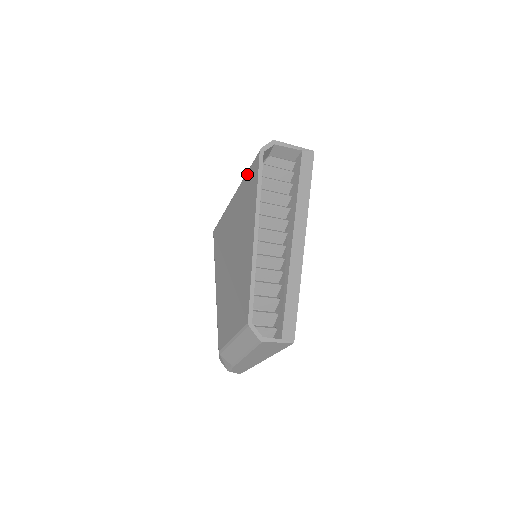
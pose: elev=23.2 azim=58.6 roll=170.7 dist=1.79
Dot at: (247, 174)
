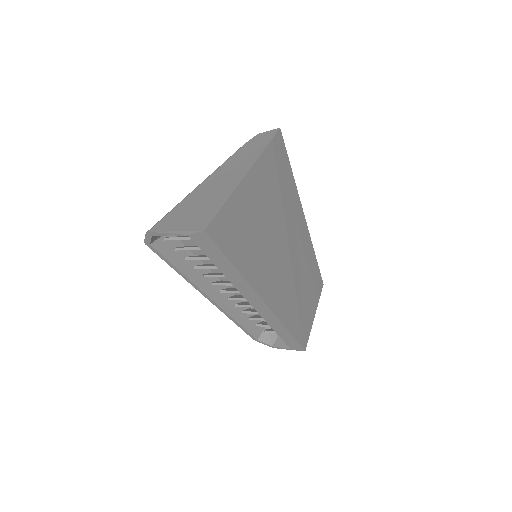
Dot at: occluded
